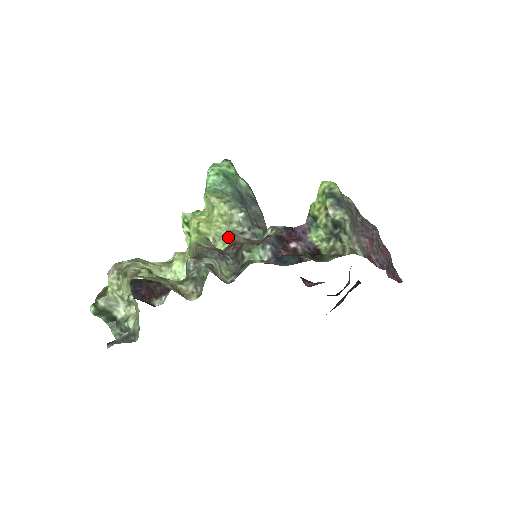
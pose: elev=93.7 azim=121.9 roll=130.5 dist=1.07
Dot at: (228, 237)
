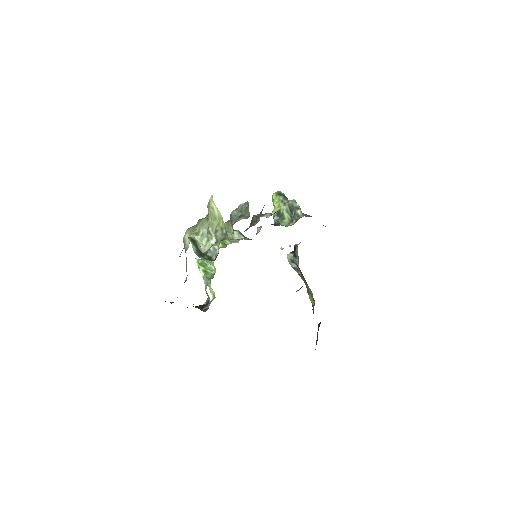
Dot at: (237, 240)
